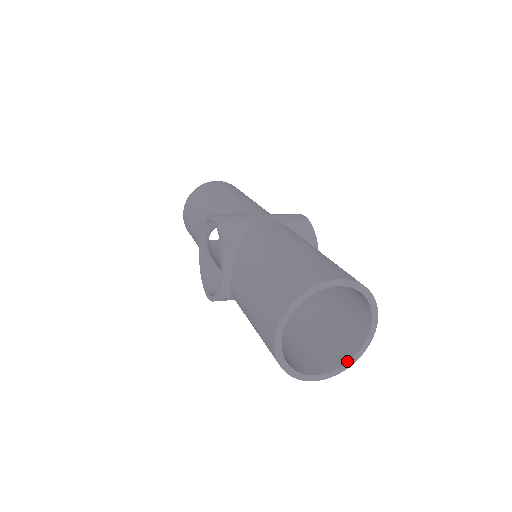
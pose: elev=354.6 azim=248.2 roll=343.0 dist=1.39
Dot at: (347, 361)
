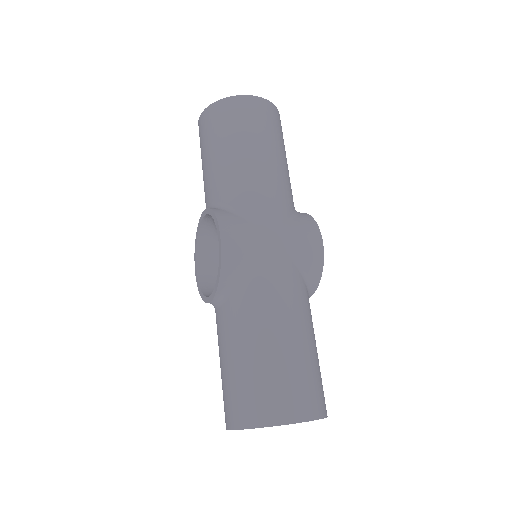
Dot at: occluded
